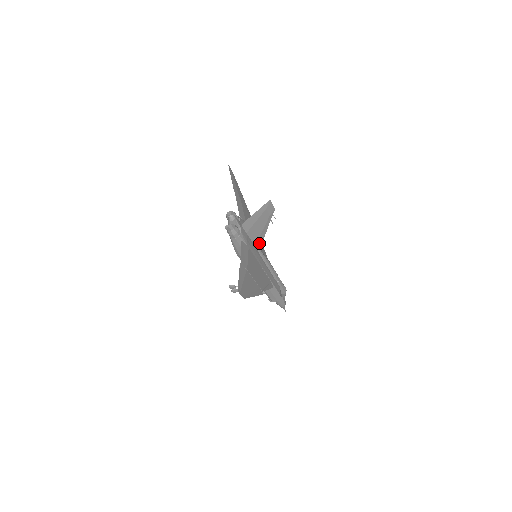
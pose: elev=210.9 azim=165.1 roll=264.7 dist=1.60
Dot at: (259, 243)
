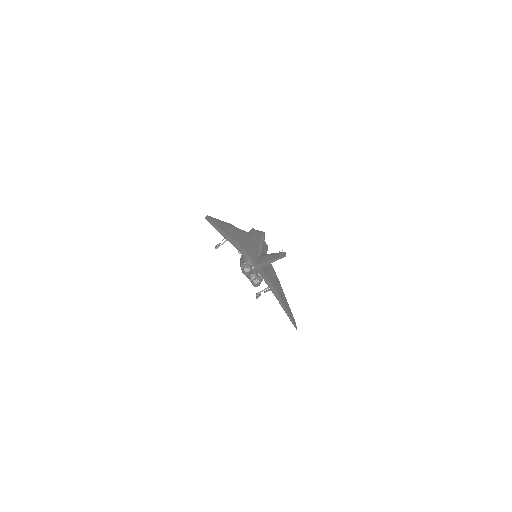
Dot at: occluded
